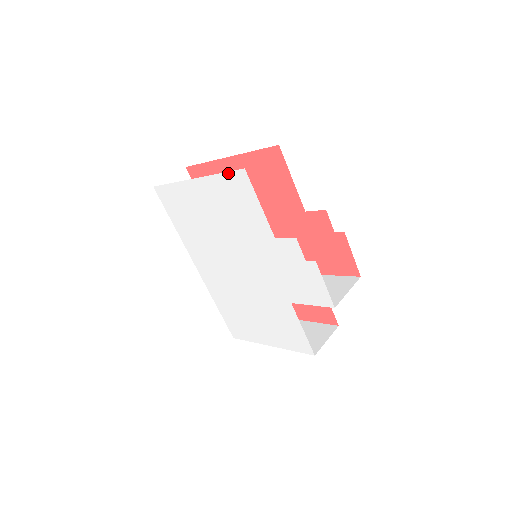
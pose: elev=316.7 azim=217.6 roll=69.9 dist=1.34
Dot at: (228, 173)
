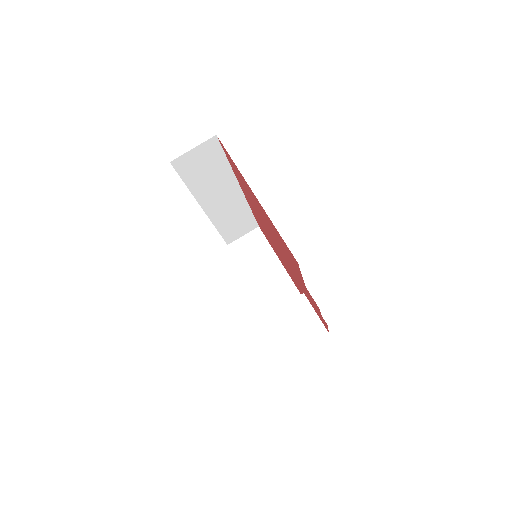
Dot at: occluded
